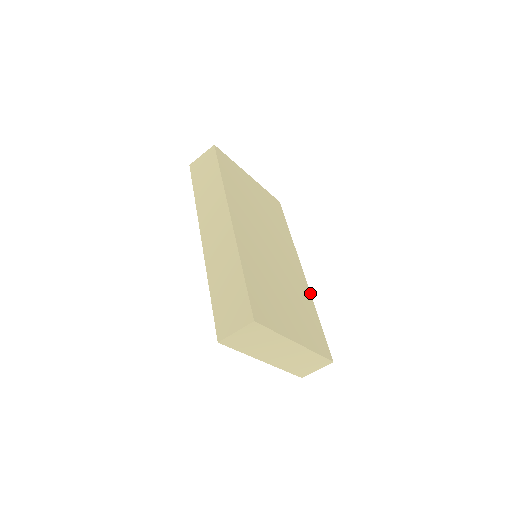
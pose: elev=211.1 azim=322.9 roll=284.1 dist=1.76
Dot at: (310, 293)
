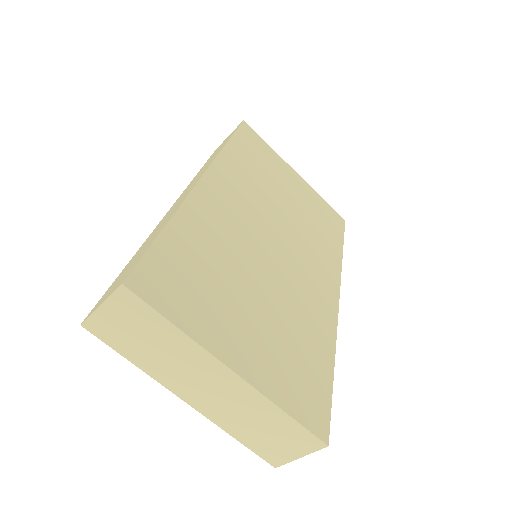
Dot at: (336, 330)
